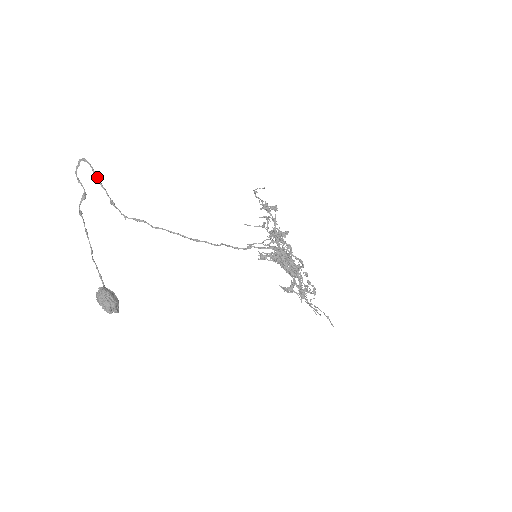
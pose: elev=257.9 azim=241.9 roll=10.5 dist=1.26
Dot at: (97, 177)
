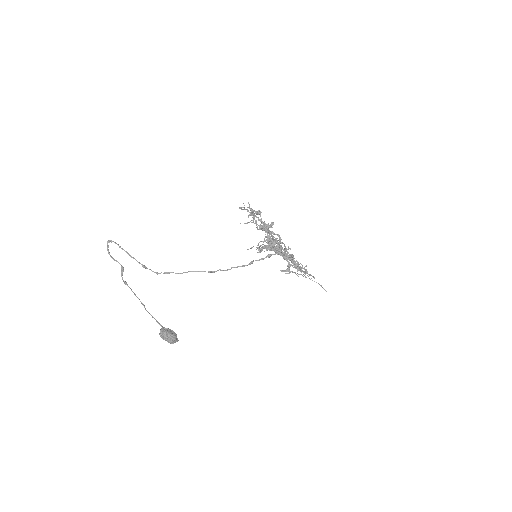
Dot at: occluded
